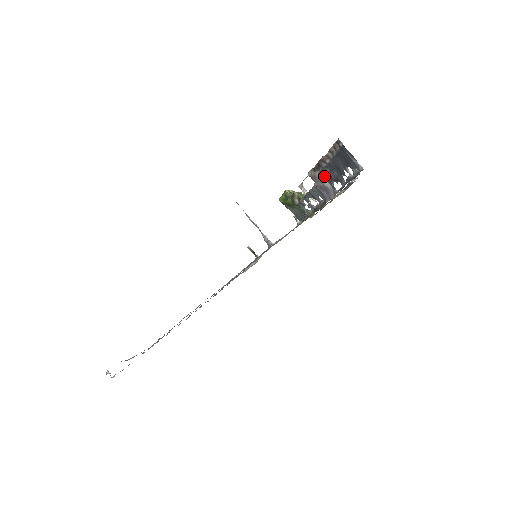
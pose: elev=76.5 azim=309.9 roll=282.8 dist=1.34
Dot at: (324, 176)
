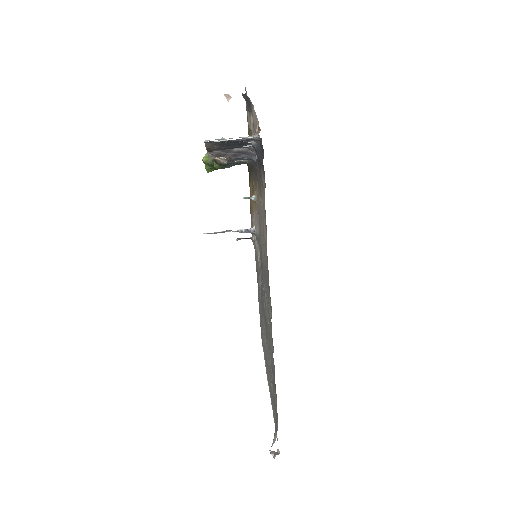
Dot at: (226, 149)
